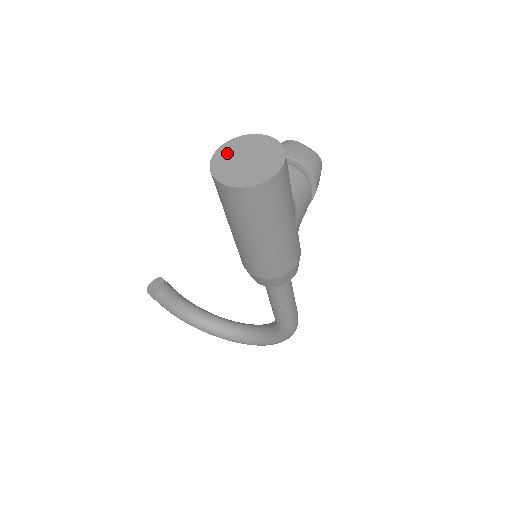
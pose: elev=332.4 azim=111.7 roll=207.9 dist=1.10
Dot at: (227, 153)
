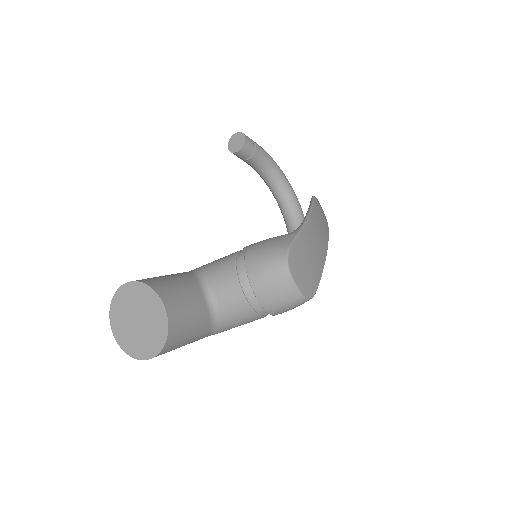
Dot at: (133, 295)
